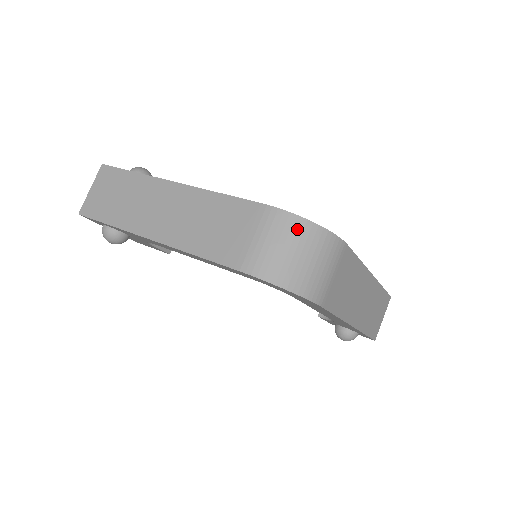
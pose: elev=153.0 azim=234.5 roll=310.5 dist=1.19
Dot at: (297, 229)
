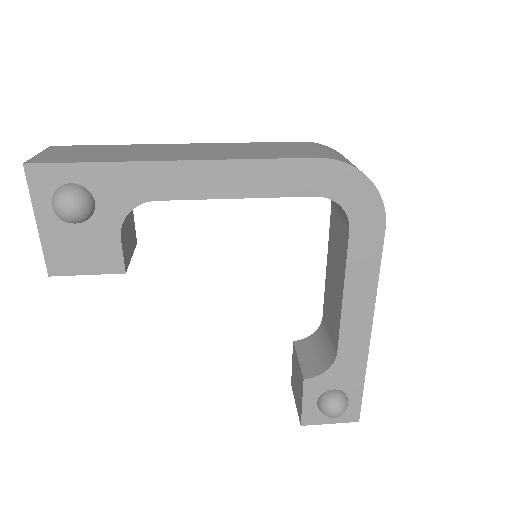
Dot at: (343, 156)
